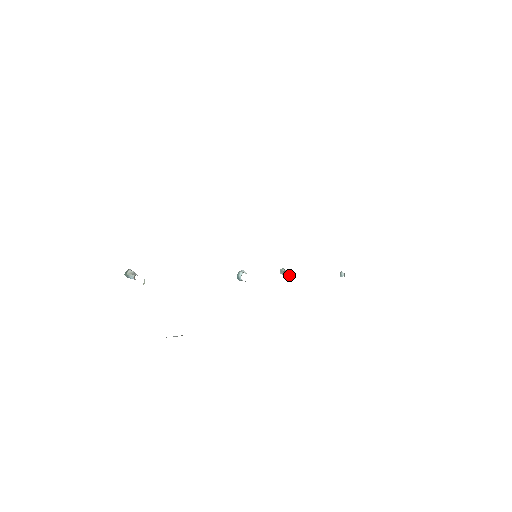
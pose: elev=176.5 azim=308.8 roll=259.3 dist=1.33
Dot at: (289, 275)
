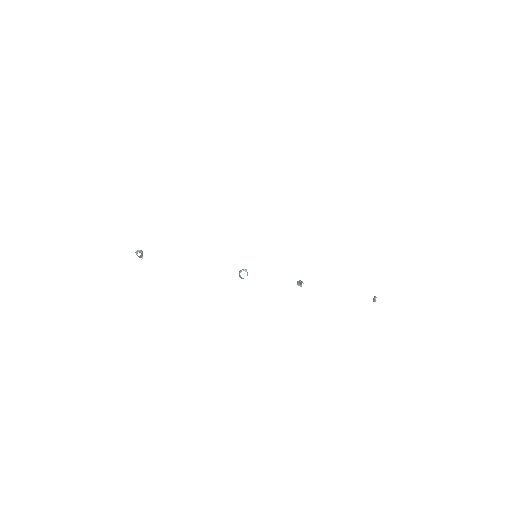
Dot at: occluded
